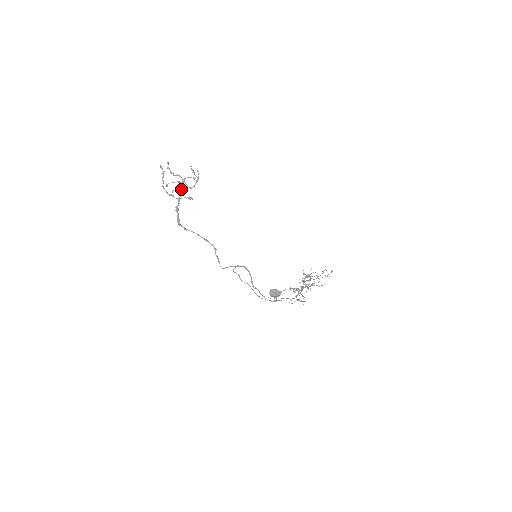
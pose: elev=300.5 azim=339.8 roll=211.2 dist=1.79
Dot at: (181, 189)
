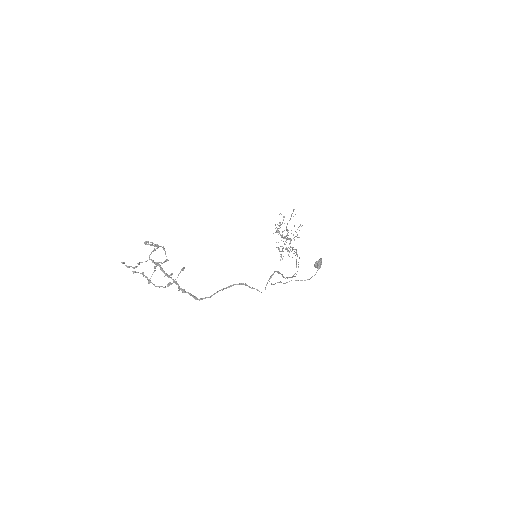
Dot at: (163, 271)
